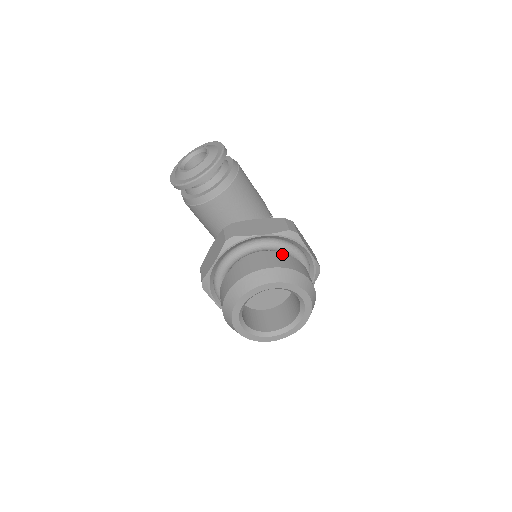
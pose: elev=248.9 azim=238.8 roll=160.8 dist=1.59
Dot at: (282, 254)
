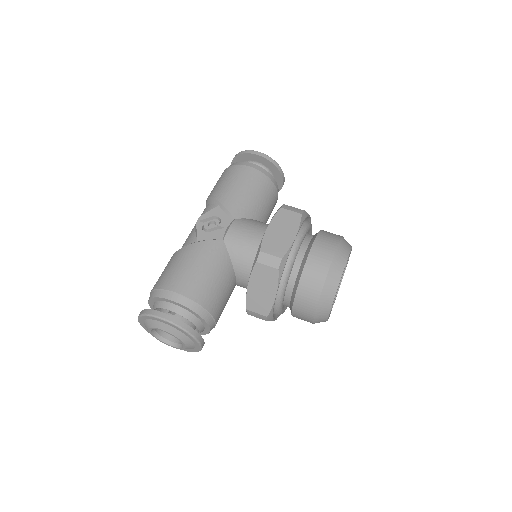
Dot at: (301, 280)
